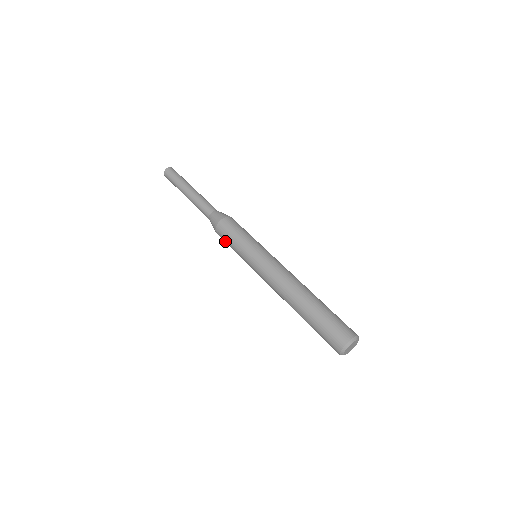
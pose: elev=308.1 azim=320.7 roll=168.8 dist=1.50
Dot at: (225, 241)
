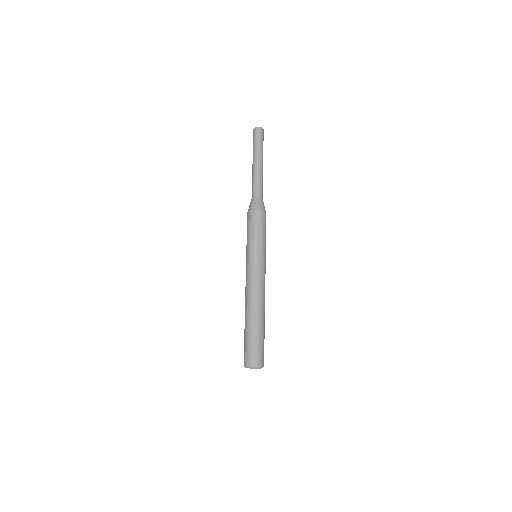
Dot at: occluded
